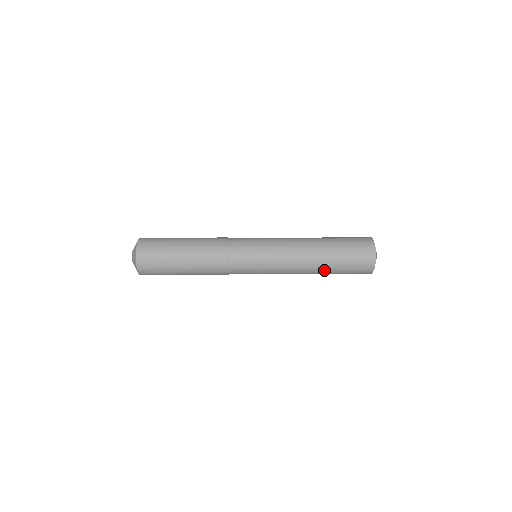
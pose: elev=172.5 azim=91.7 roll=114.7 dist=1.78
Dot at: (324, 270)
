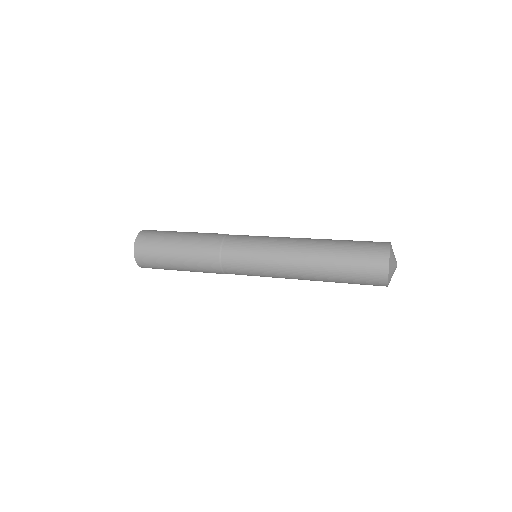
Dot at: (326, 271)
